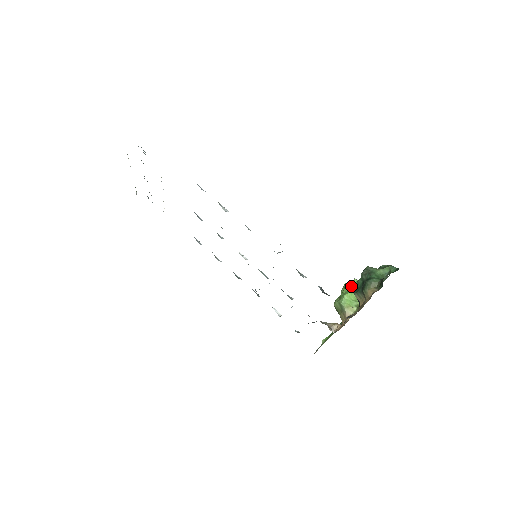
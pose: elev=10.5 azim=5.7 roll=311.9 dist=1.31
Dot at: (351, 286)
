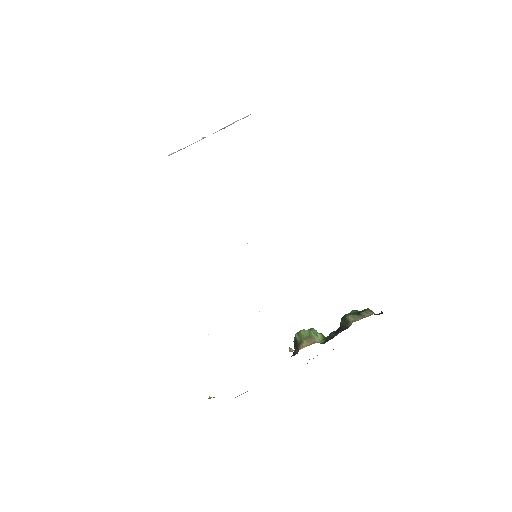
Dot at: occluded
